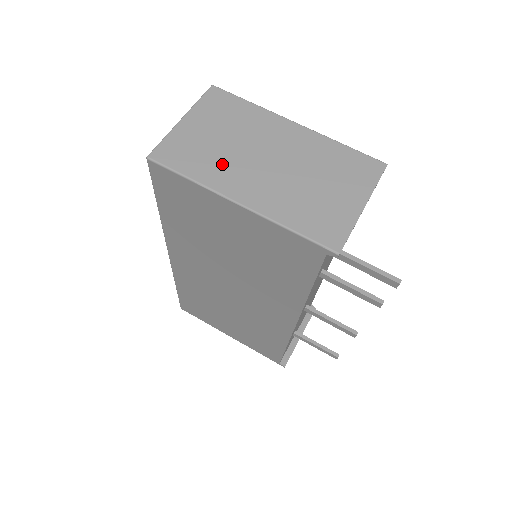
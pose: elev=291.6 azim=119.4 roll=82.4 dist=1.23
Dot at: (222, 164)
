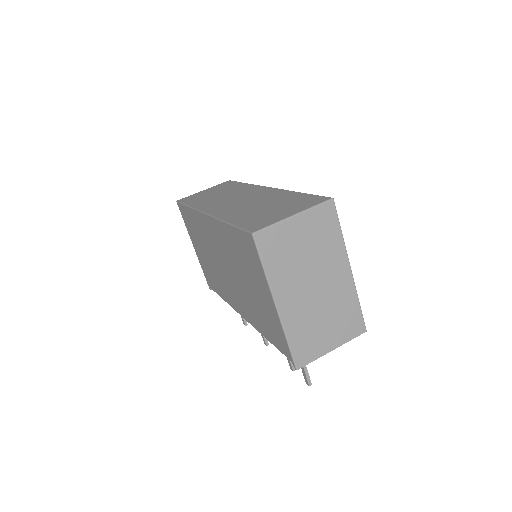
Dot at: (289, 271)
